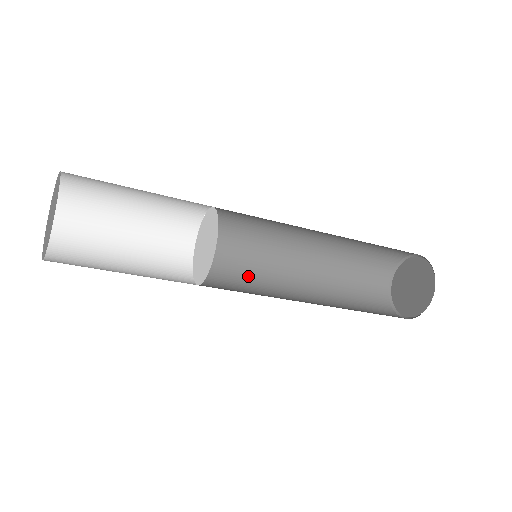
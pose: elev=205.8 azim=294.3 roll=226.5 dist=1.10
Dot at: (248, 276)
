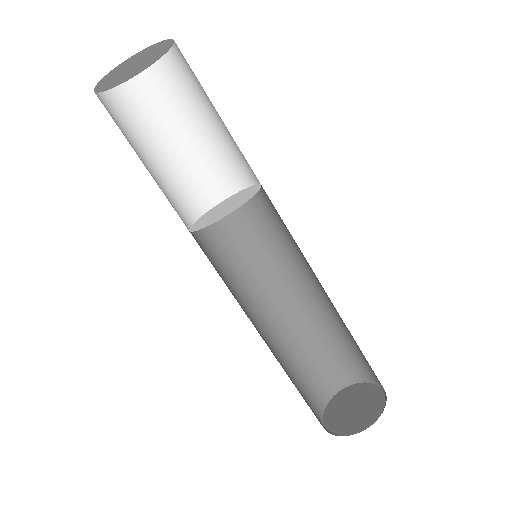
Dot at: (235, 267)
